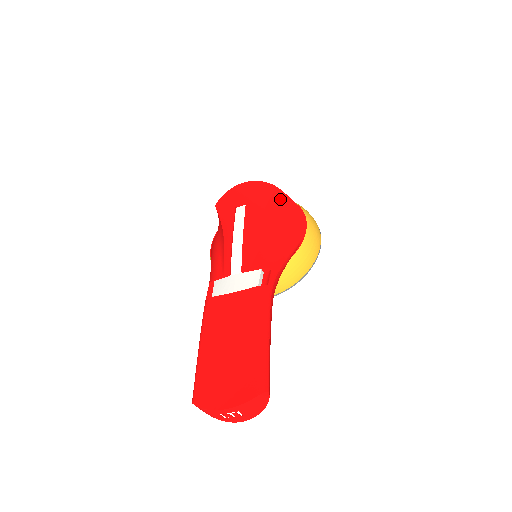
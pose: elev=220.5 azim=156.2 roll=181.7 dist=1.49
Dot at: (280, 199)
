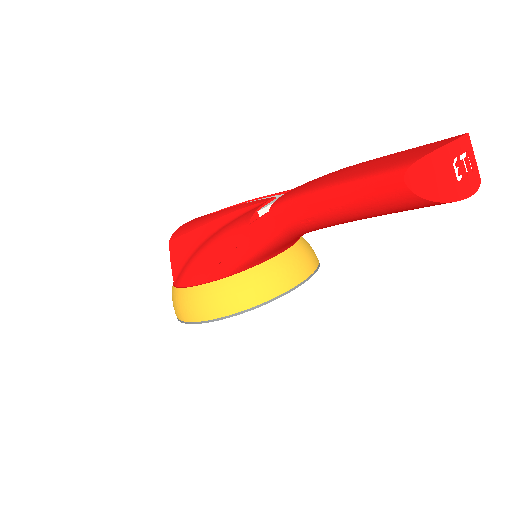
Dot at: occluded
